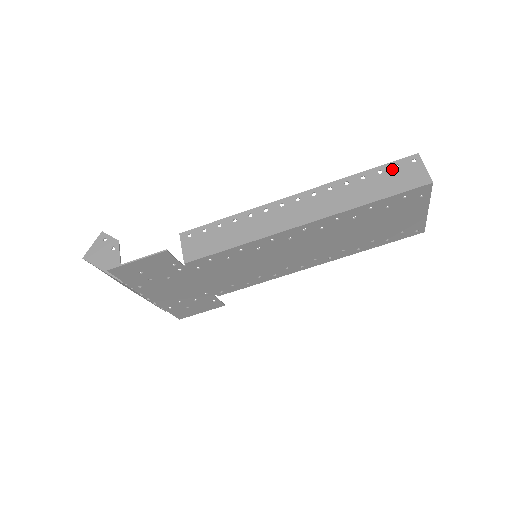
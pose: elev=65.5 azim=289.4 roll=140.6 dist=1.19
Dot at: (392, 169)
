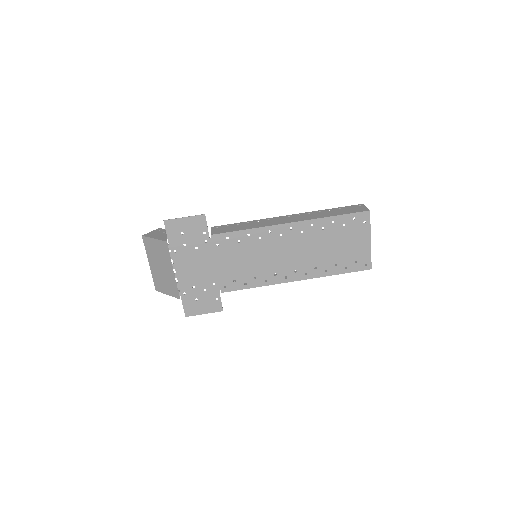
Dot at: (347, 208)
